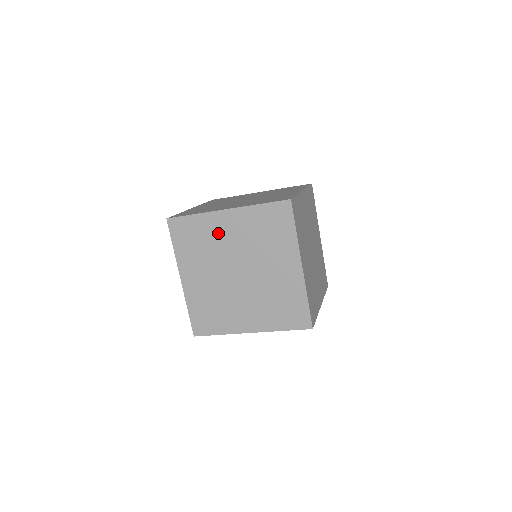
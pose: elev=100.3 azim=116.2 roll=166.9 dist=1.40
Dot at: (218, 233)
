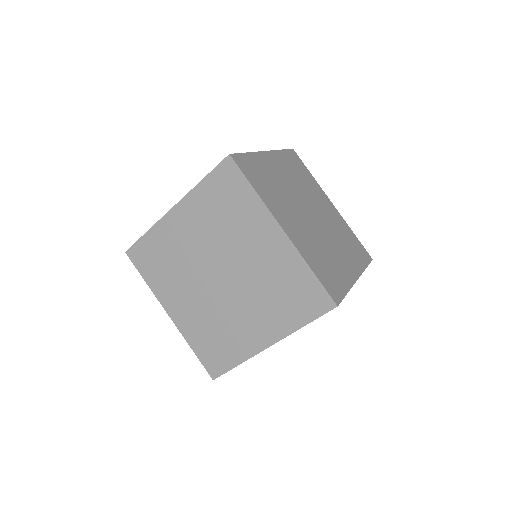
Dot at: occluded
